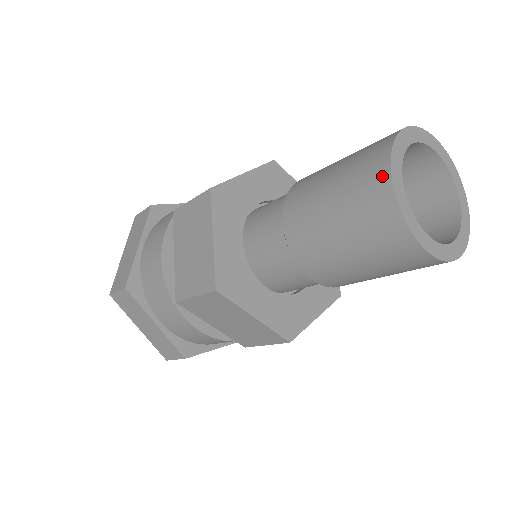
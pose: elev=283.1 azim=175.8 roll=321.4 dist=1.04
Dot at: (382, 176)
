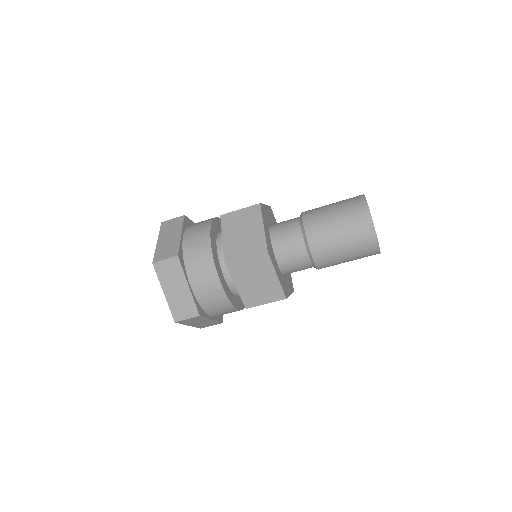
Dot at: (364, 206)
